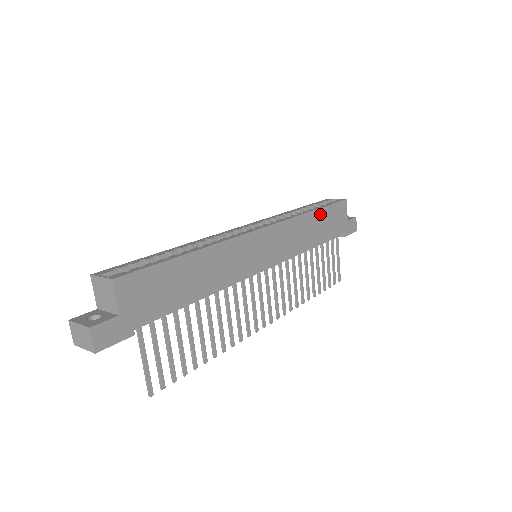
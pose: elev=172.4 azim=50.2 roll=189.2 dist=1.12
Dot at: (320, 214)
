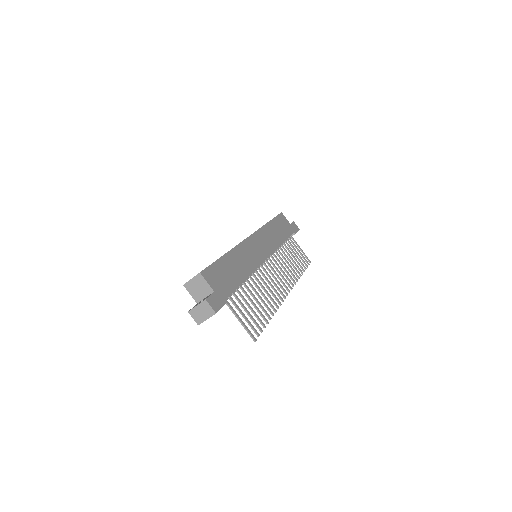
Dot at: (274, 223)
